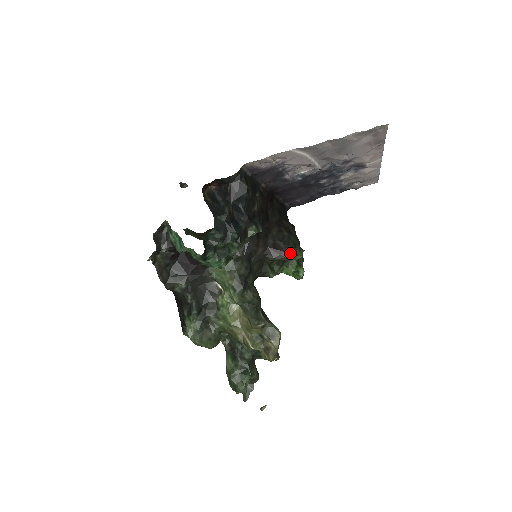
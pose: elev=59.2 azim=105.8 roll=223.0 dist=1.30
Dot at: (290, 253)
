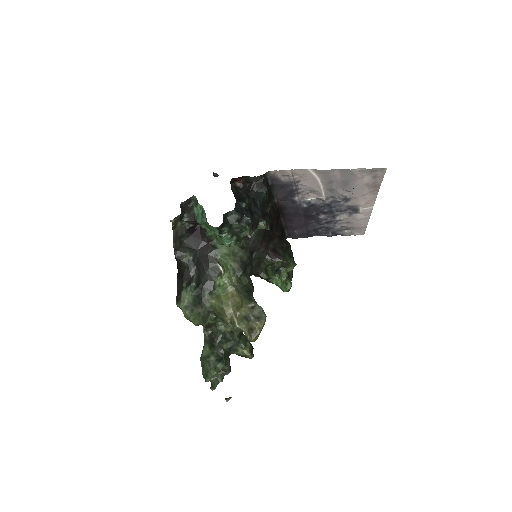
Dot at: (285, 262)
